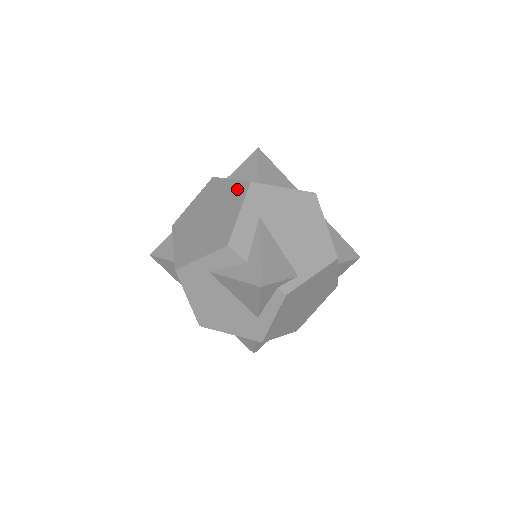
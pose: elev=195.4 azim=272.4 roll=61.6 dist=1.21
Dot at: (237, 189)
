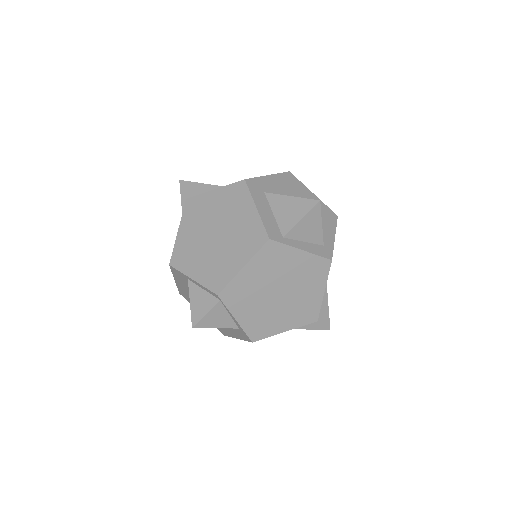
Dot at: (316, 266)
